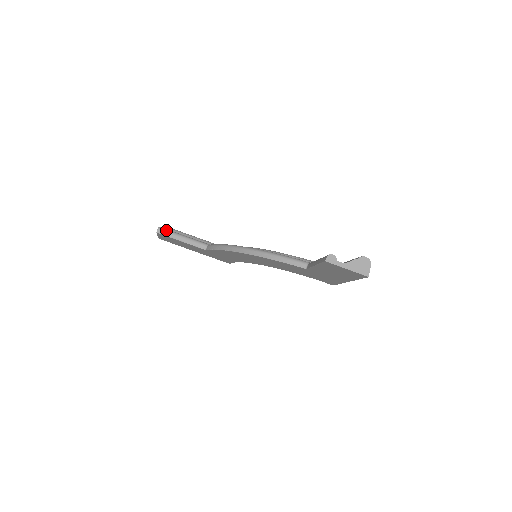
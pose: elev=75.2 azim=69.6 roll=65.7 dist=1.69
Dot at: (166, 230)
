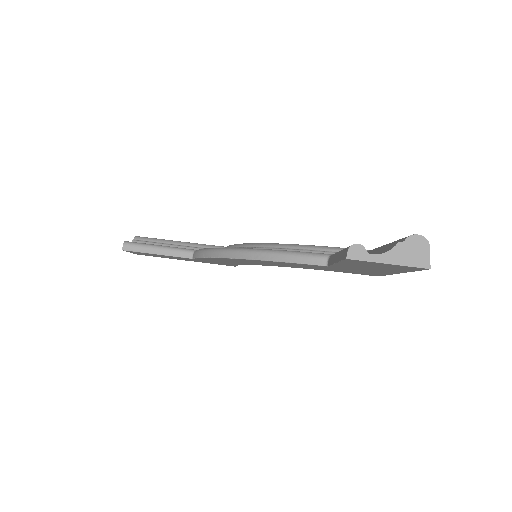
Dot at: (134, 244)
